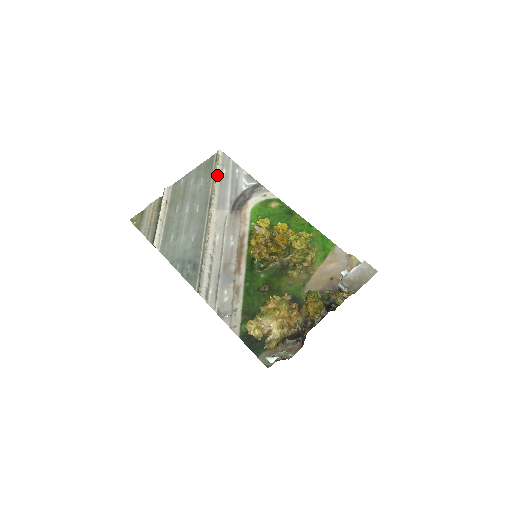
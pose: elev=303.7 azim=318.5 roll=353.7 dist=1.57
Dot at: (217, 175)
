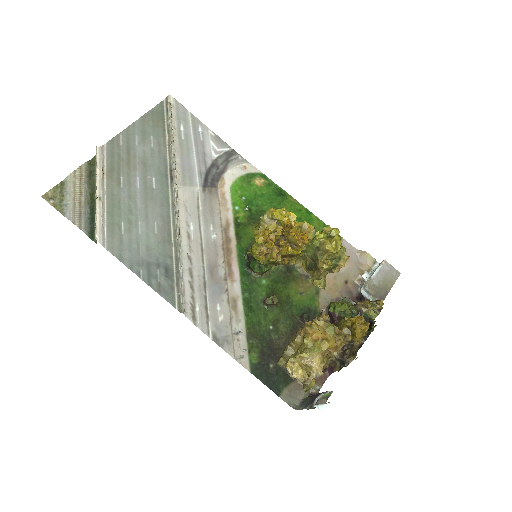
Dot at: (173, 133)
